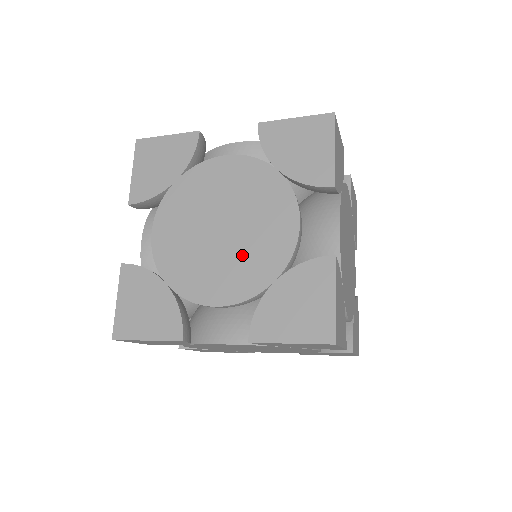
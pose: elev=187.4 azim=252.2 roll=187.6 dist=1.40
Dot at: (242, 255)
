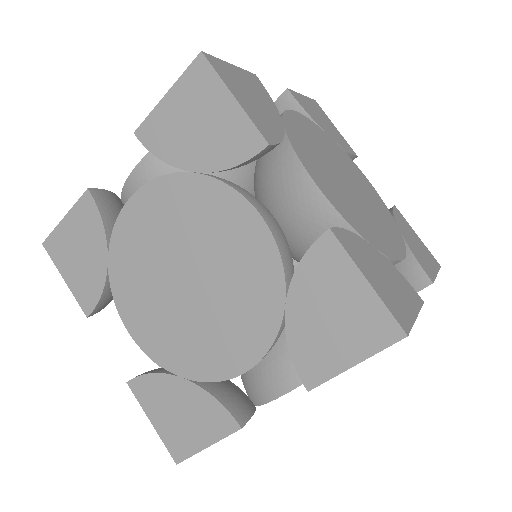
Dot at: (230, 298)
